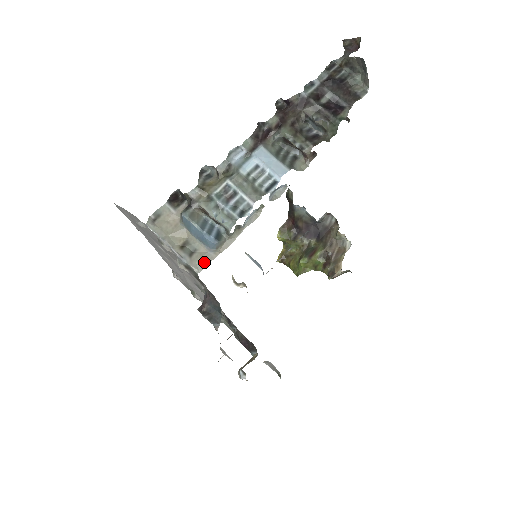
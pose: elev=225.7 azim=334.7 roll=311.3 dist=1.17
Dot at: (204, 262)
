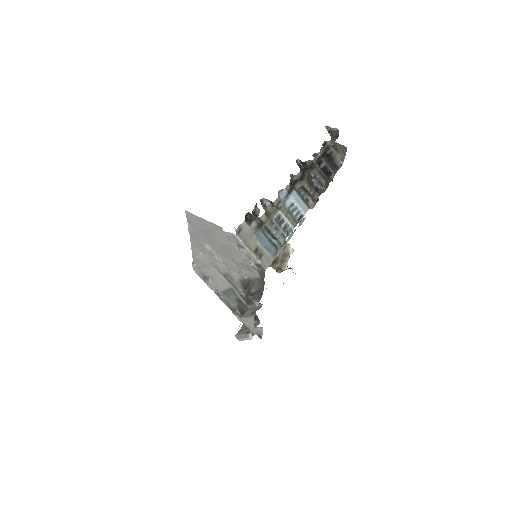
Dot at: (268, 263)
